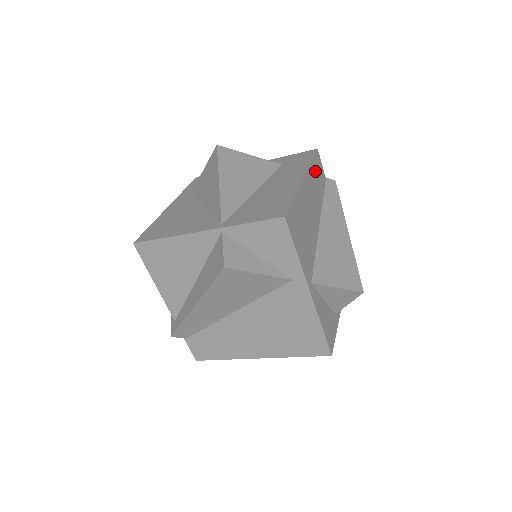
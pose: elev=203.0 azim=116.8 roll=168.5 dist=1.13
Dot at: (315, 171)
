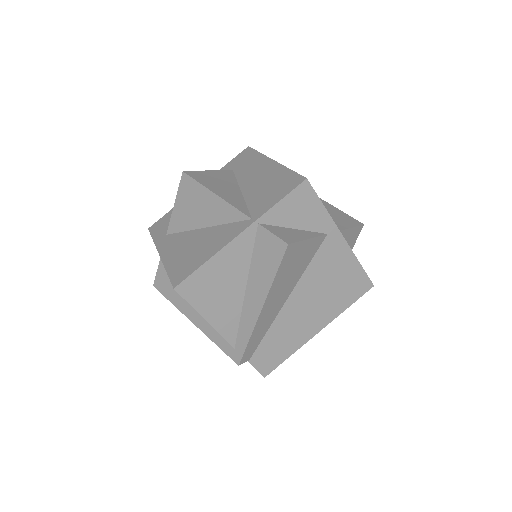
Dot at: occluded
